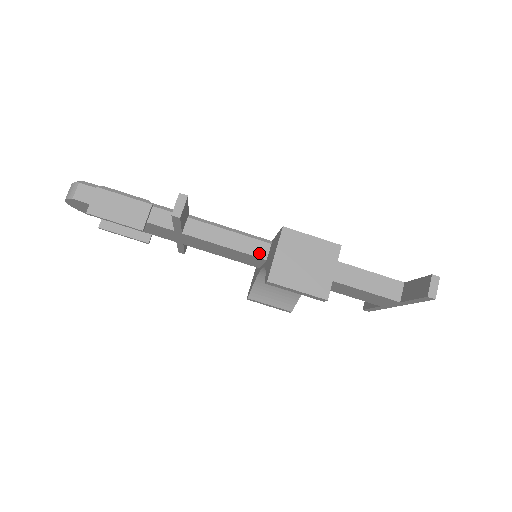
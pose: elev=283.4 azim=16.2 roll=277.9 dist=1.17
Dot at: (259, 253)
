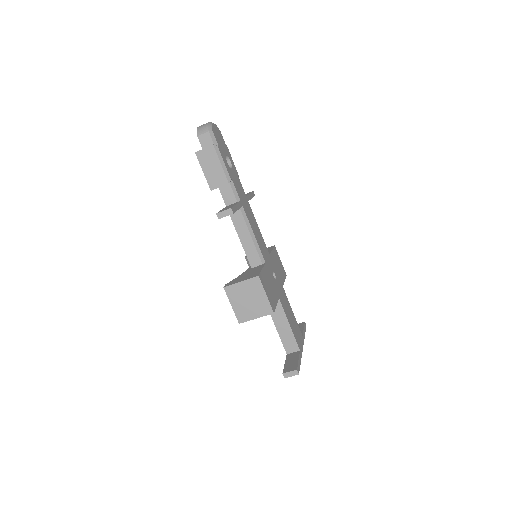
Dot at: (252, 261)
